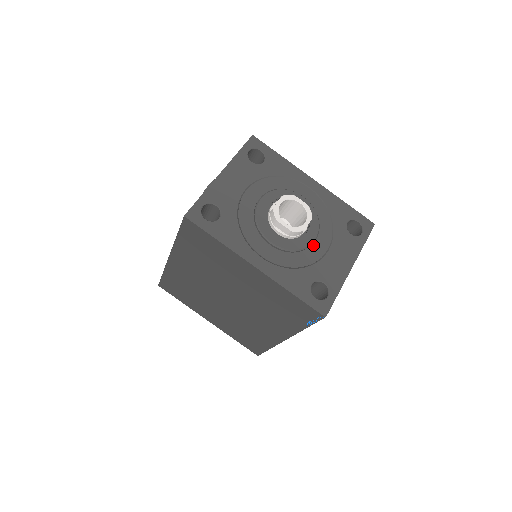
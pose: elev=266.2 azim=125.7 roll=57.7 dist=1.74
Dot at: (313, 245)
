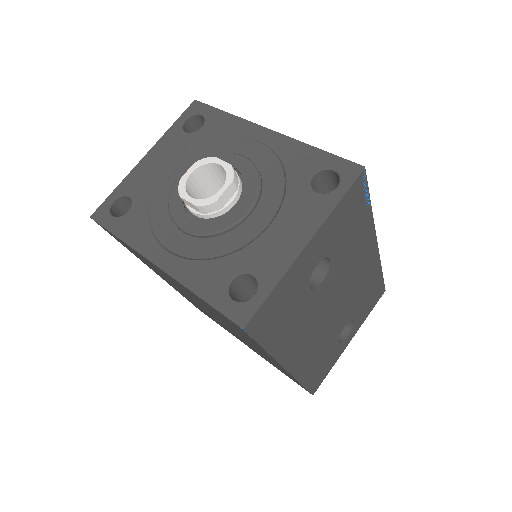
Dot at: (247, 221)
